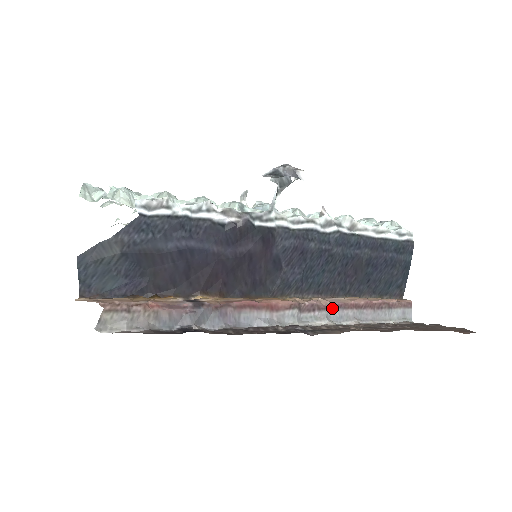
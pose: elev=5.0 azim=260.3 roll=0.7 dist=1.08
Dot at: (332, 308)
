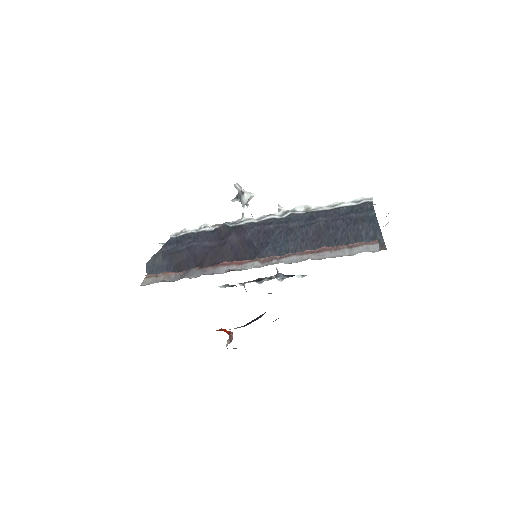
Dot at: (287, 256)
